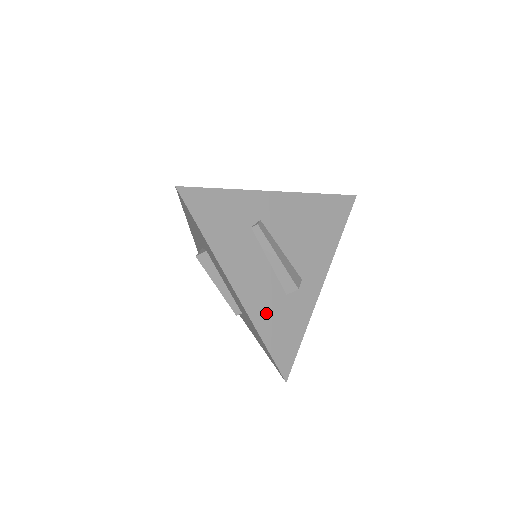
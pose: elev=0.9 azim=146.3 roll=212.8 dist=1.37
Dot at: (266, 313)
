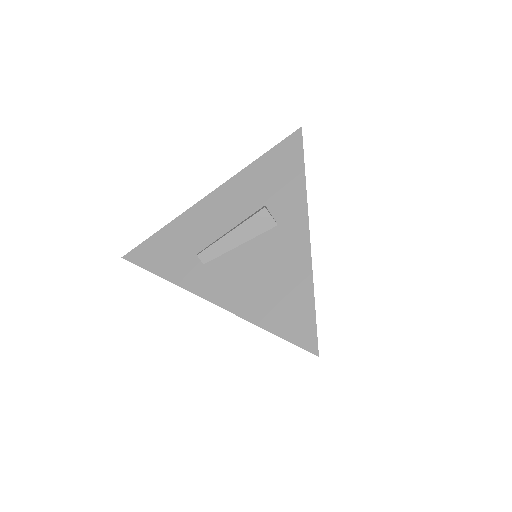
Dot at: occluded
